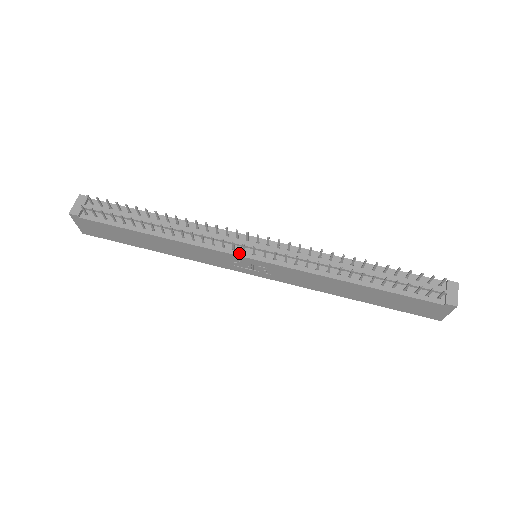
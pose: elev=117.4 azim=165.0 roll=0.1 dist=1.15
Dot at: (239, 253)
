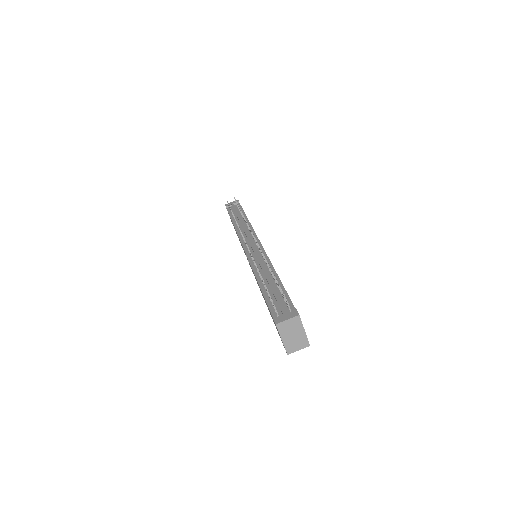
Dot at: (244, 244)
